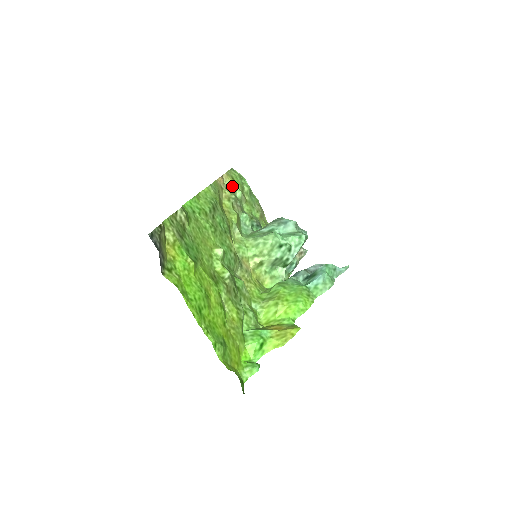
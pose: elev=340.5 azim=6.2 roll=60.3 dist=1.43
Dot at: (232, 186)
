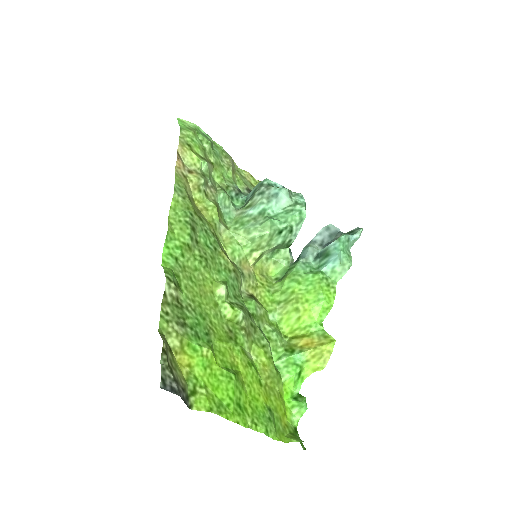
Dot at: (193, 160)
